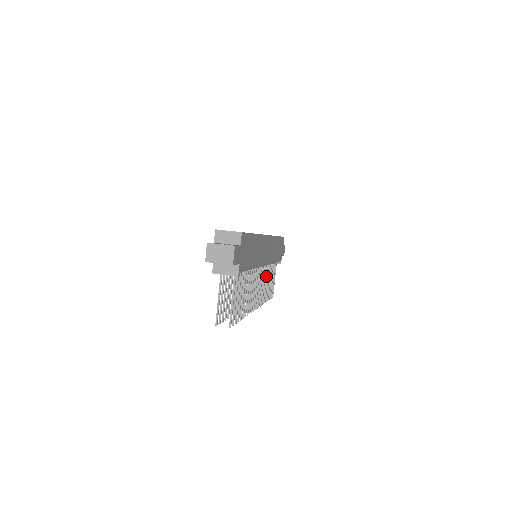
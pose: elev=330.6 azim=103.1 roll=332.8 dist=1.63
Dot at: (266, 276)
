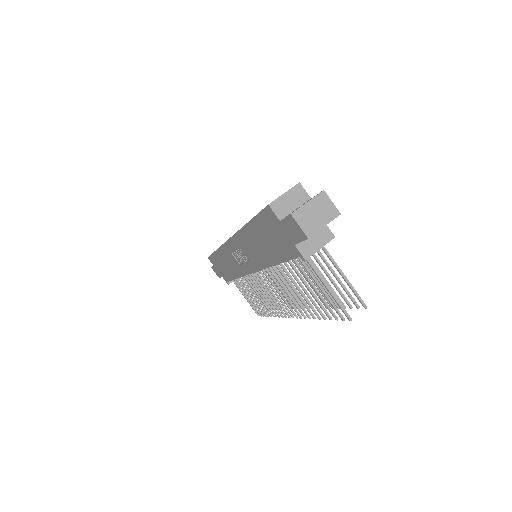
Dot at: occluded
